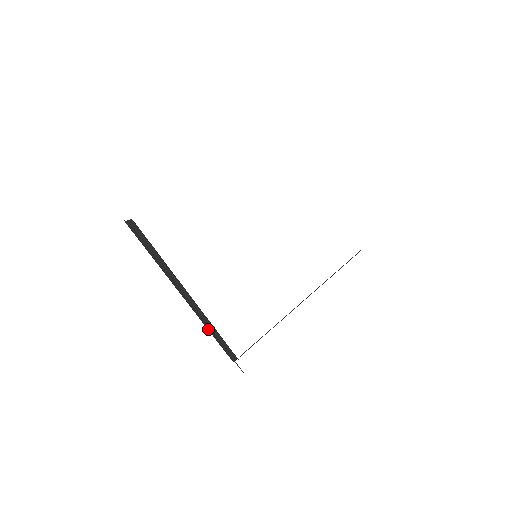
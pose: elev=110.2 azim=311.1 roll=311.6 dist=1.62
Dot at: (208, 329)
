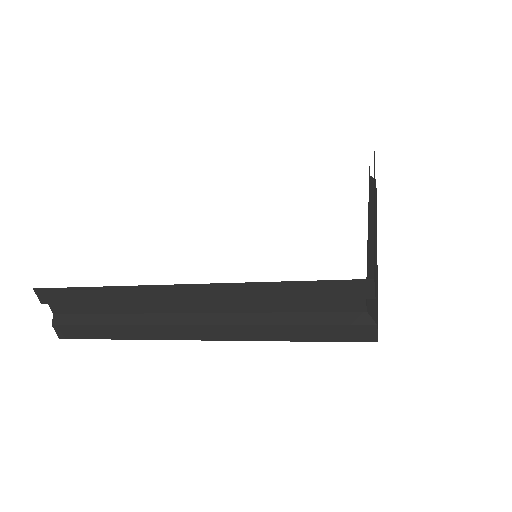
Dot at: (273, 329)
